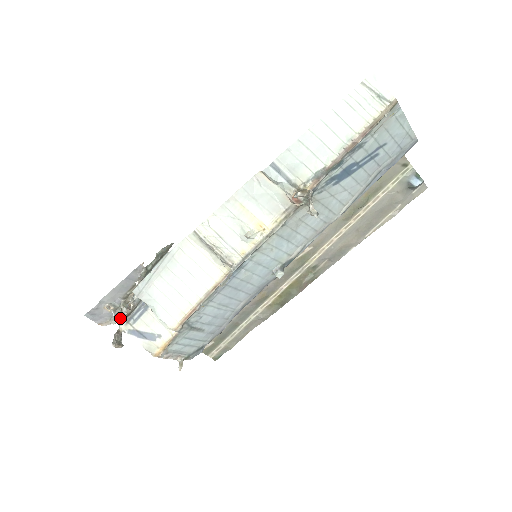
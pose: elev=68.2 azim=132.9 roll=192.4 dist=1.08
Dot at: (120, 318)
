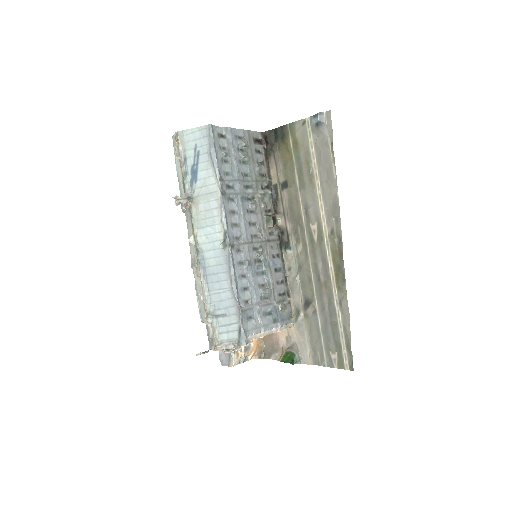
Dot at: (231, 353)
